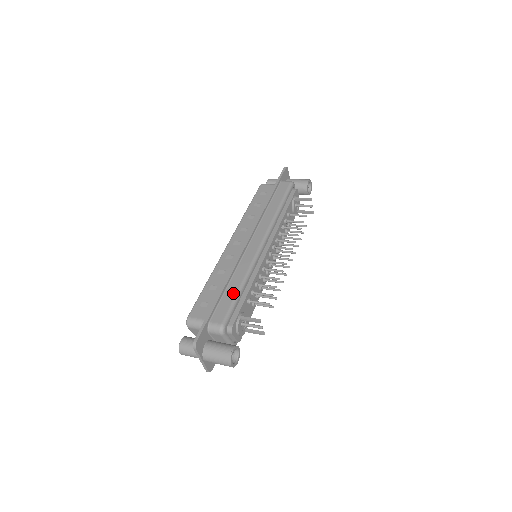
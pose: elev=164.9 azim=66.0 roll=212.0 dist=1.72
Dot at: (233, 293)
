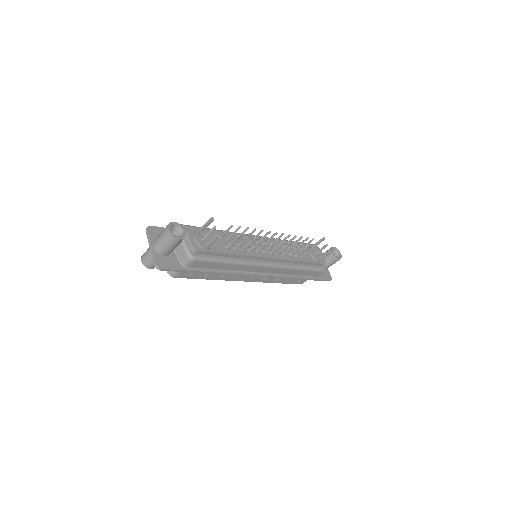
Dot at: occluded
